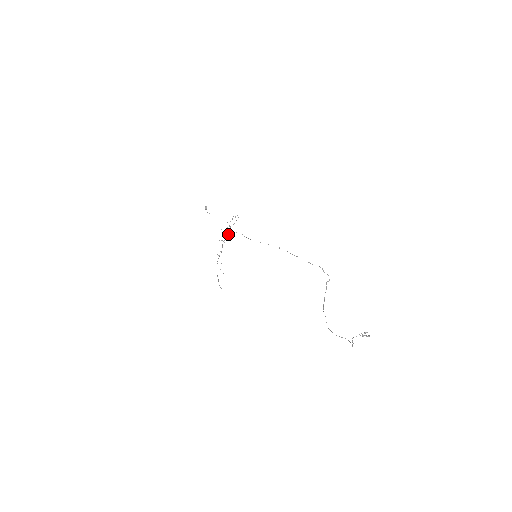
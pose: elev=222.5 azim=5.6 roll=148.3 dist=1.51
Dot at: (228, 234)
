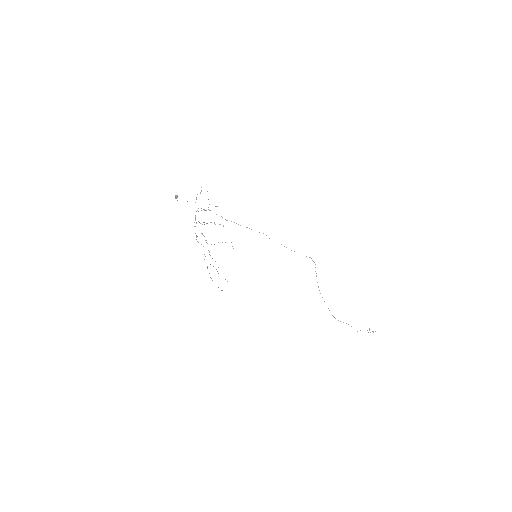
Dot at: occluded
